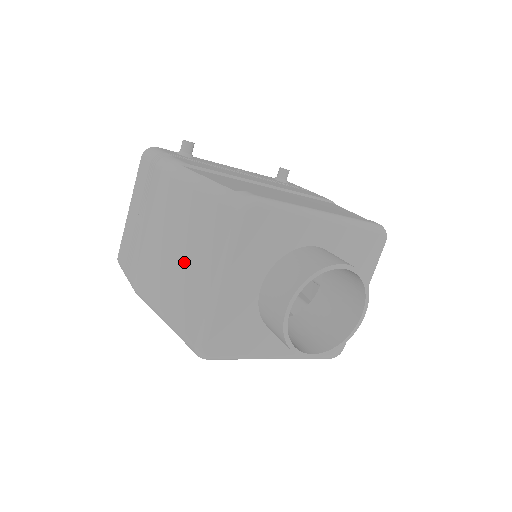
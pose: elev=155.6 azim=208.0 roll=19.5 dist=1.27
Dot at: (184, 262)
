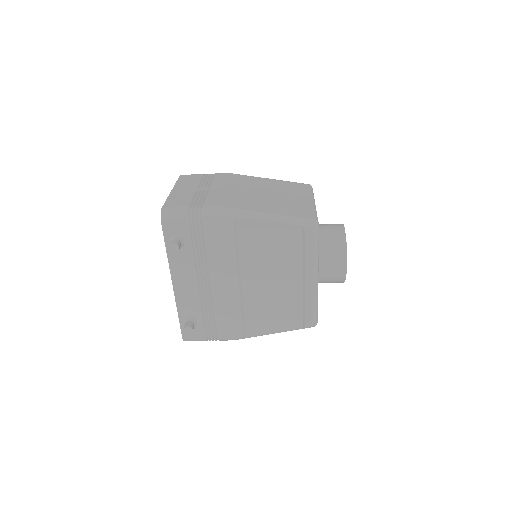
Dot at: (279, 196)
